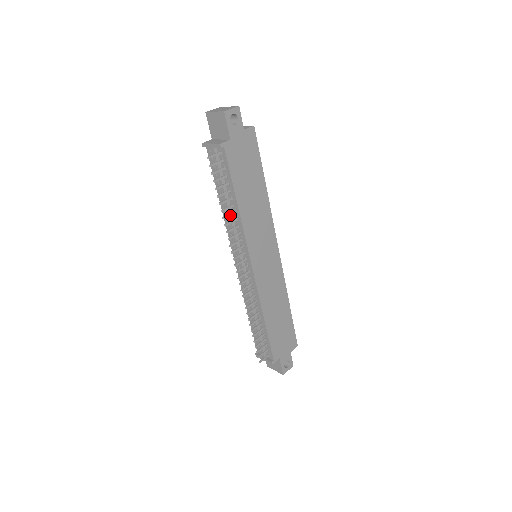
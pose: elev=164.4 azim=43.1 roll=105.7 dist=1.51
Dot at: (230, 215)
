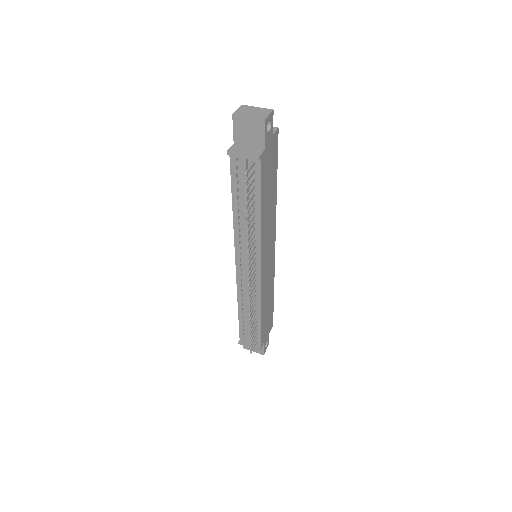
Dot at: occluded
